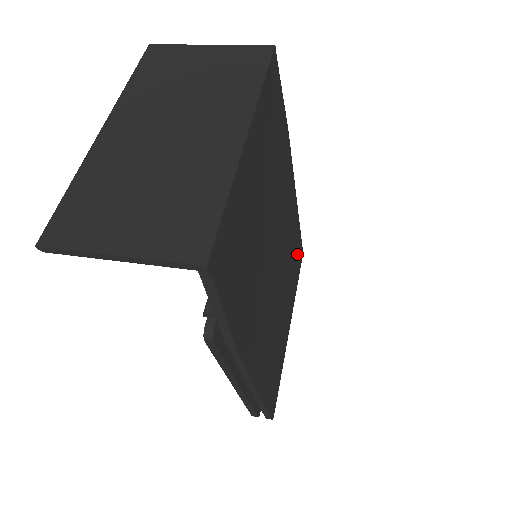
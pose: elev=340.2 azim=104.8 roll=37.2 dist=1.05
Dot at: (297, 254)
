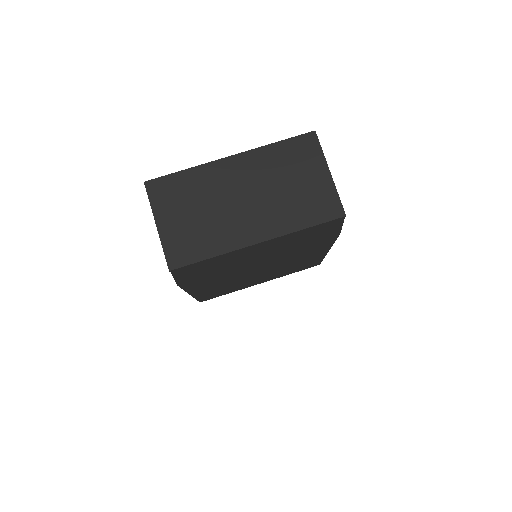
Dot at: (306, 265)
